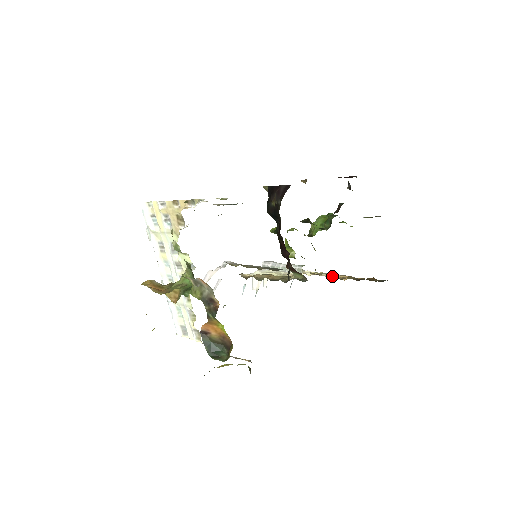
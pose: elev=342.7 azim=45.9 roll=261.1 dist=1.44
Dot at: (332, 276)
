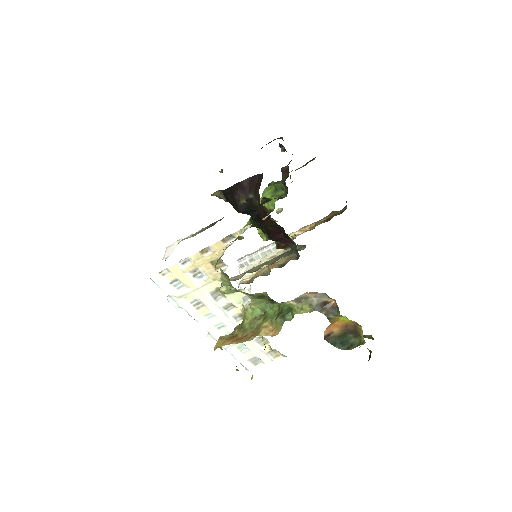
Dot at: (299, 233)
